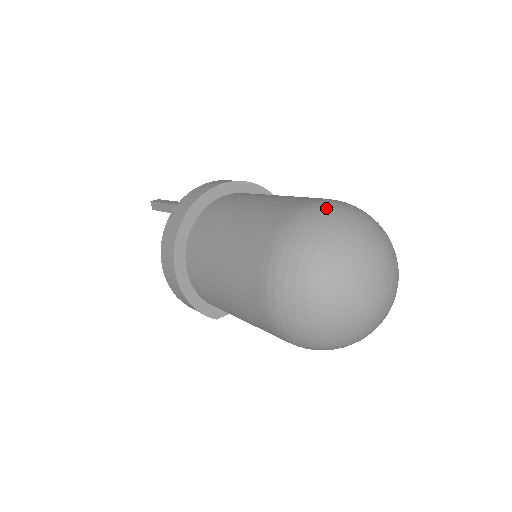
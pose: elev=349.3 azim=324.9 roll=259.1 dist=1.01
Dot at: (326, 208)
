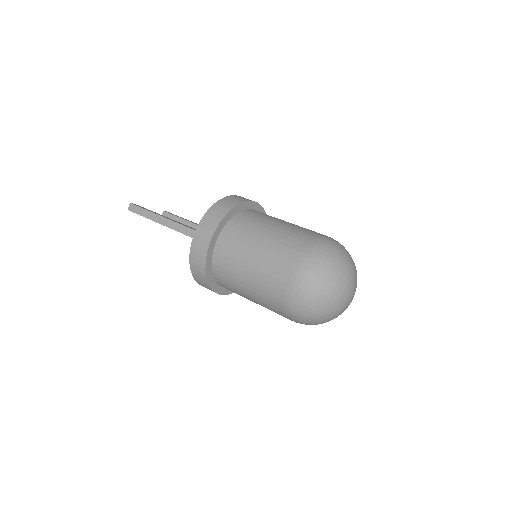
Dot at: (304, 287)
